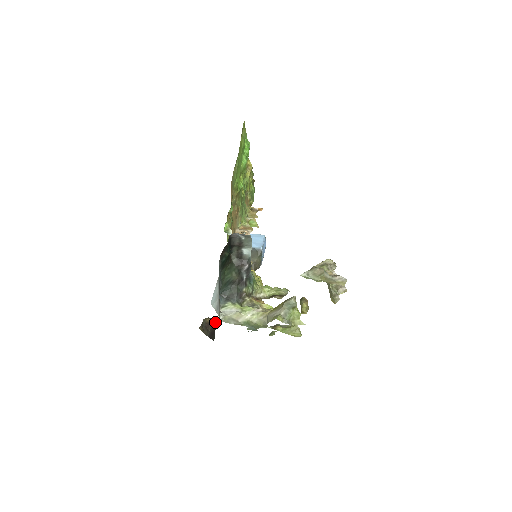
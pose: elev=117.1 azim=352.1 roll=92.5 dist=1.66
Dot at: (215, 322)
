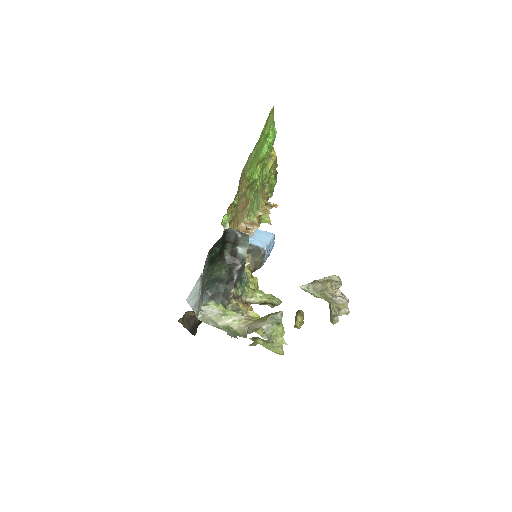
Dot at: occluded
